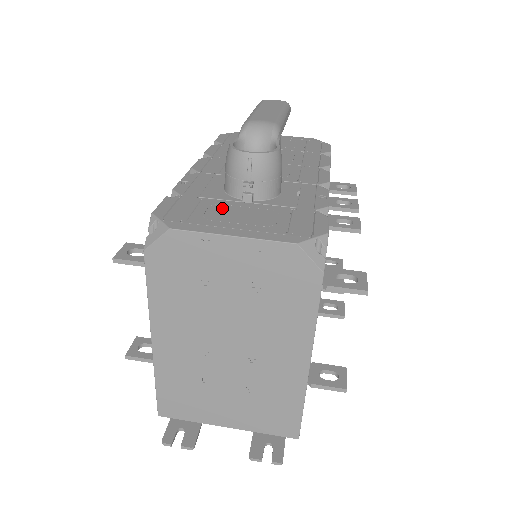
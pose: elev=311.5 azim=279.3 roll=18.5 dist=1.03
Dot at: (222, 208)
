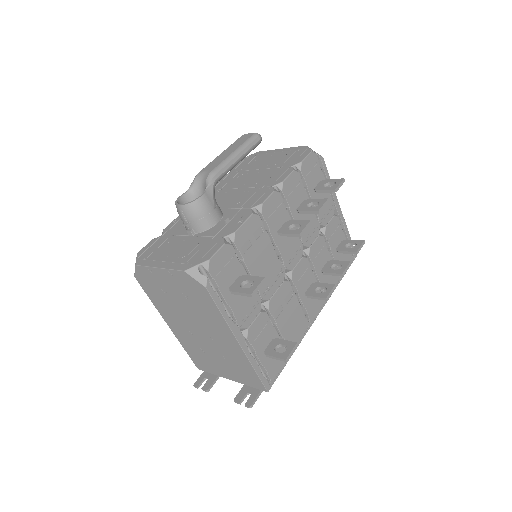
Dot at: (173, 244)
